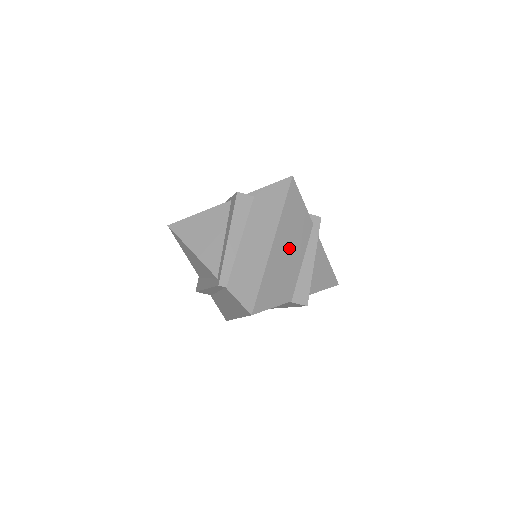
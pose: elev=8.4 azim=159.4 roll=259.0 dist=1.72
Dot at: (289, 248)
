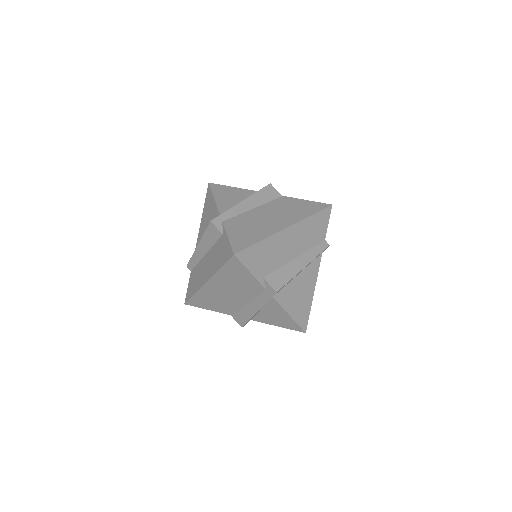
Dot at: (229, 291)
